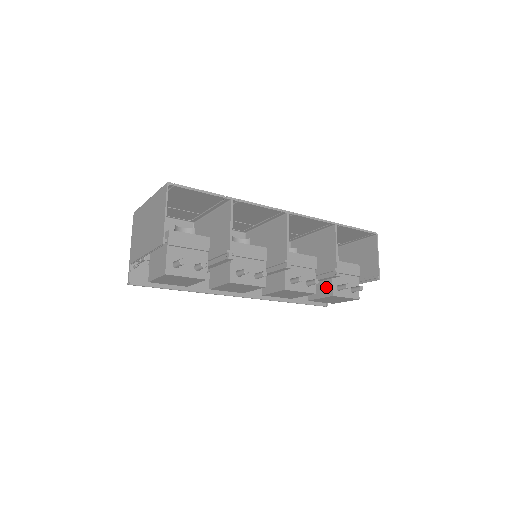
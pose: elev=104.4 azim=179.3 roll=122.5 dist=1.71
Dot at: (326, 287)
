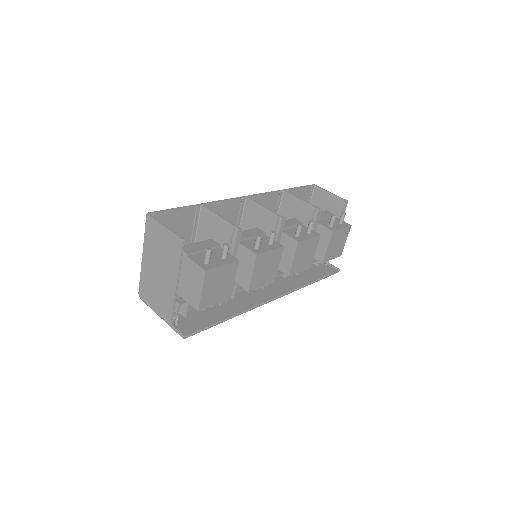
Dot at: (323, 235)
